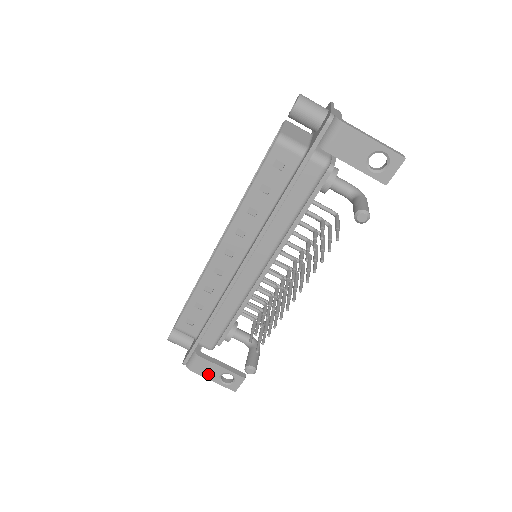
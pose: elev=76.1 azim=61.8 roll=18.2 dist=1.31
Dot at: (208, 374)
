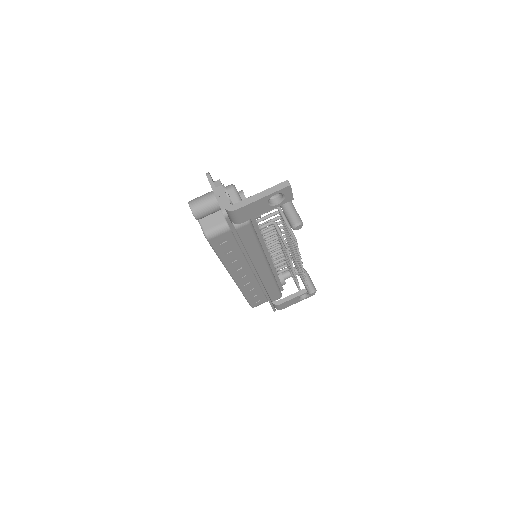
Dot at: (292, 303)
